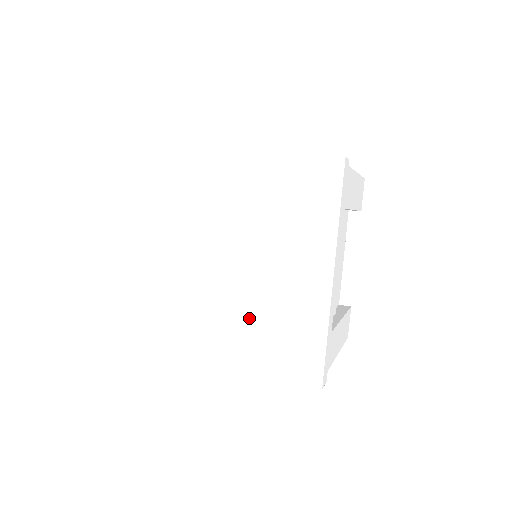
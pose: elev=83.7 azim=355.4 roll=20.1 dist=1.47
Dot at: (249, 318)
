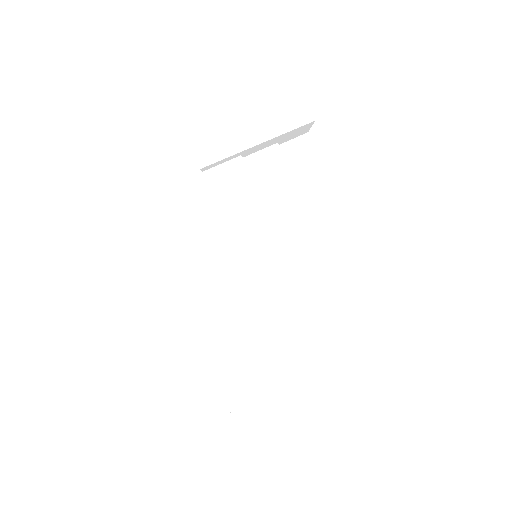
Dot at: (237, 326)
